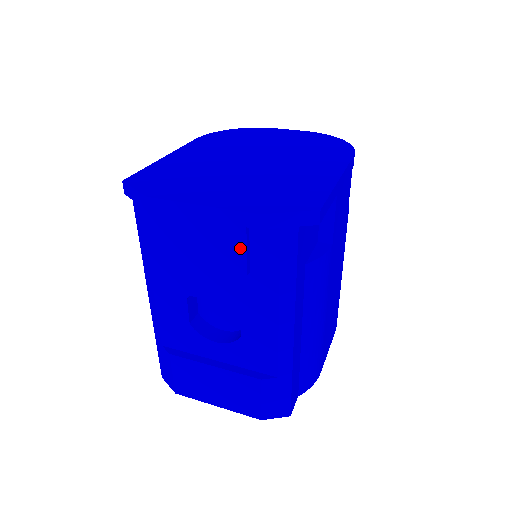
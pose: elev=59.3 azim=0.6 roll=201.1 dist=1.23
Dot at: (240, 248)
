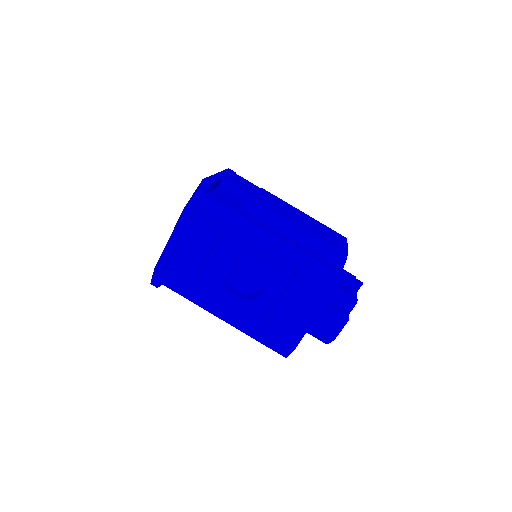
Dot at: (201, 231)
